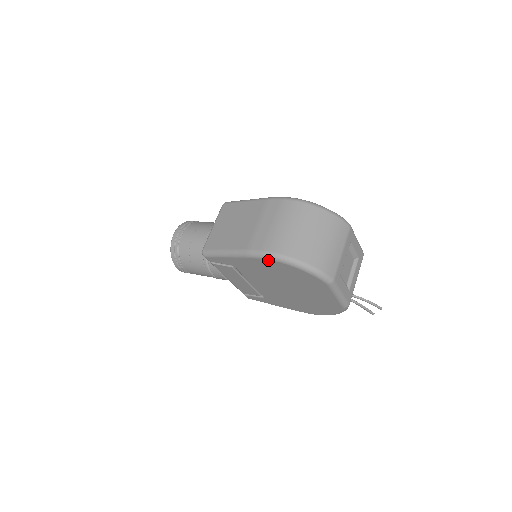
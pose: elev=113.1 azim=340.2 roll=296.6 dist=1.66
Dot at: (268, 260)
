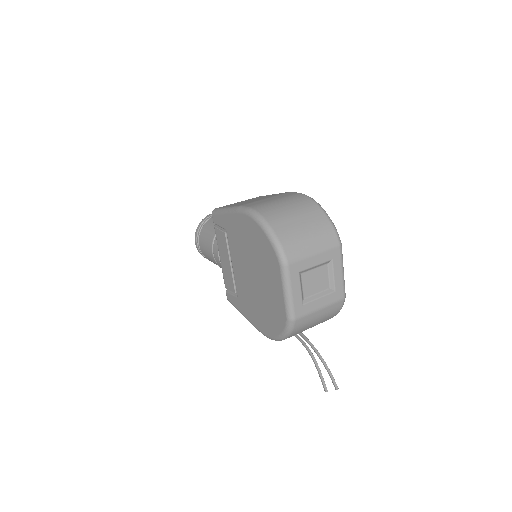
Dot at: (247, 216)
